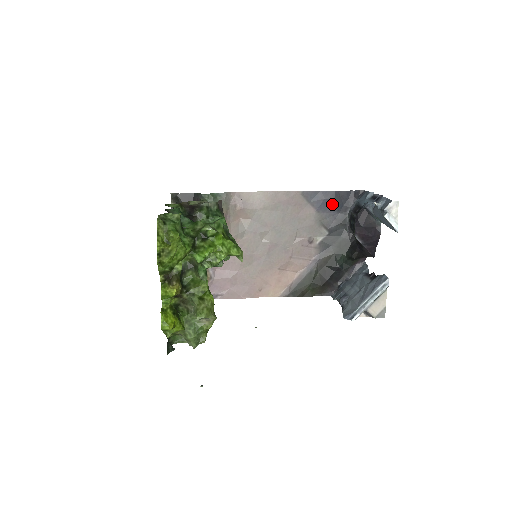
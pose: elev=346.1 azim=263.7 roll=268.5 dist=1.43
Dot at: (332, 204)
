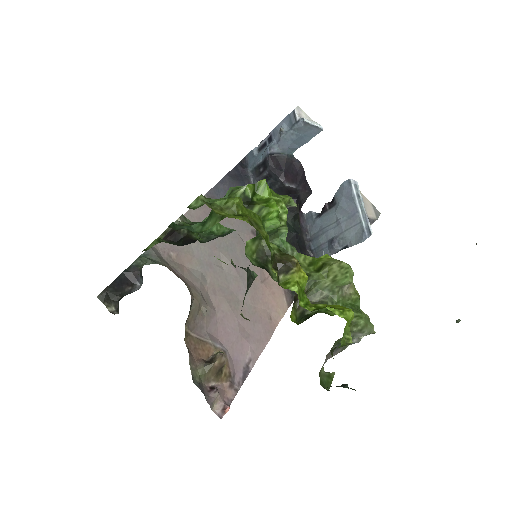
Dot at: occluded
